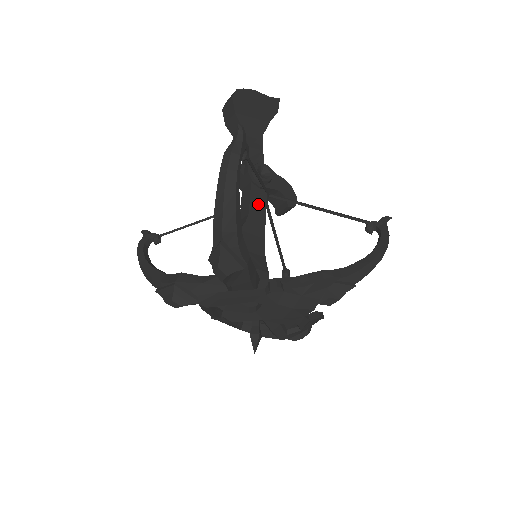
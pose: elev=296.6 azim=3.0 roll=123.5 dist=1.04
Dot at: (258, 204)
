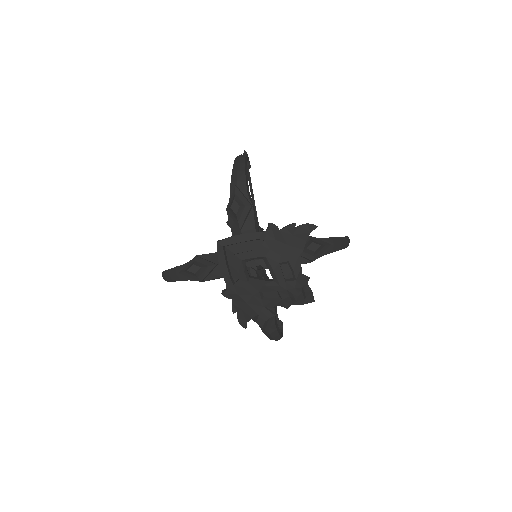
Dot at: occluded
